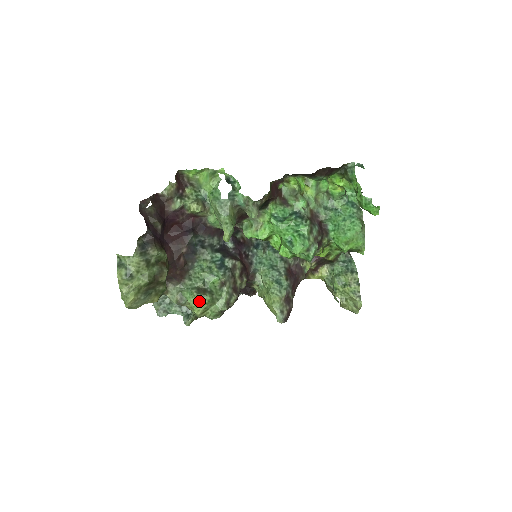
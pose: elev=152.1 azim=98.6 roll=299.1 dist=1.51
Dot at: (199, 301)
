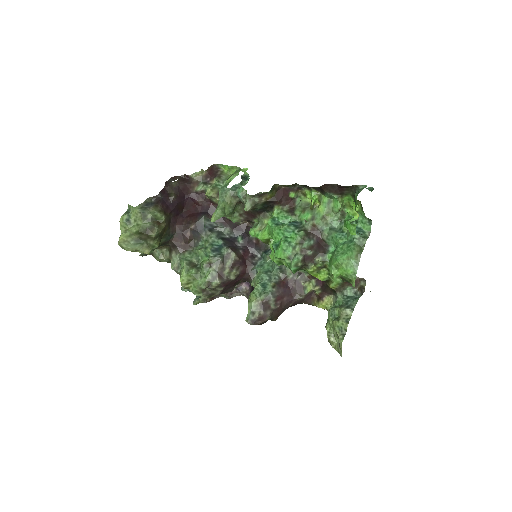
Dot at: (186, 271)
